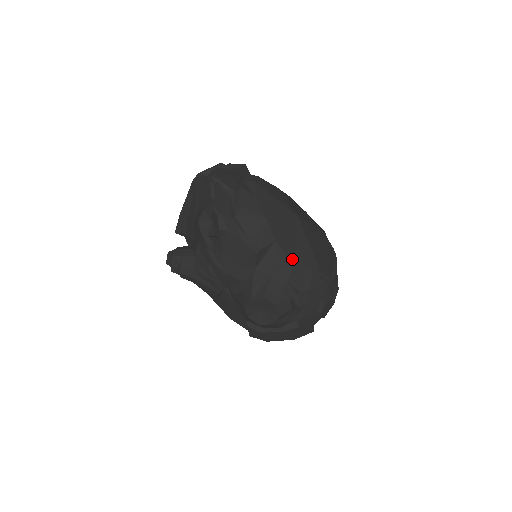
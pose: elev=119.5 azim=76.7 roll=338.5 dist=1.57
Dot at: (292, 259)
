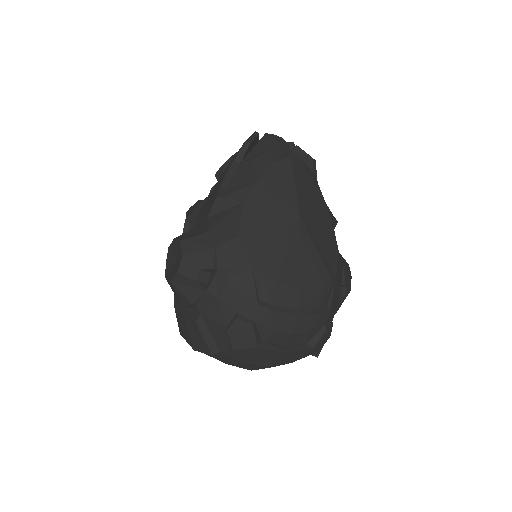
Dot at: (241, 232)
